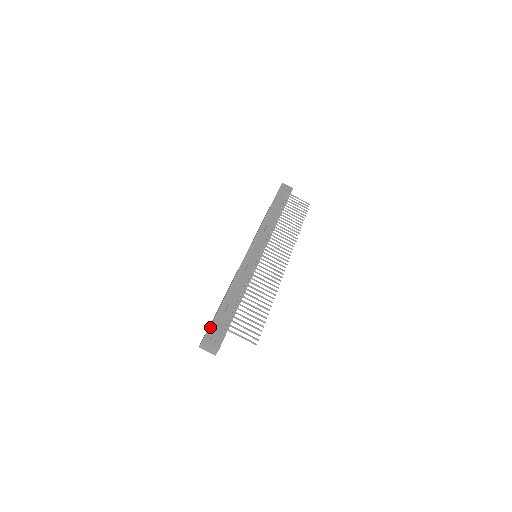
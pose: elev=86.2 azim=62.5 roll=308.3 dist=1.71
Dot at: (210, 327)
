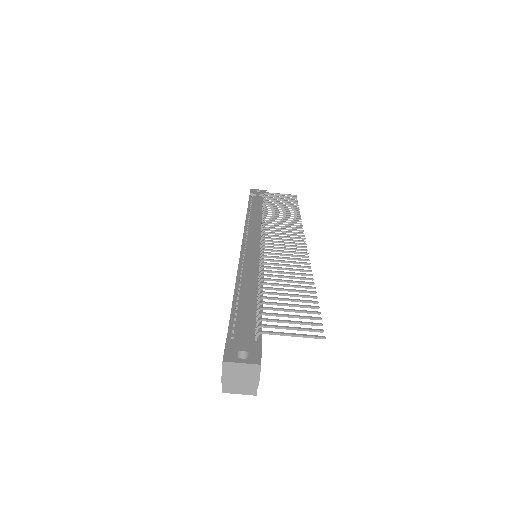
Dot at: (227, 339)
